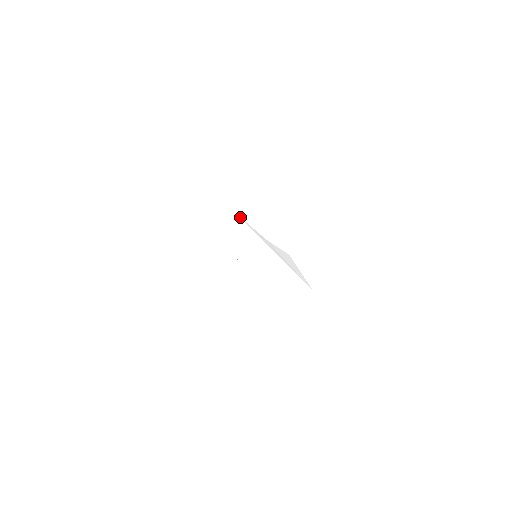
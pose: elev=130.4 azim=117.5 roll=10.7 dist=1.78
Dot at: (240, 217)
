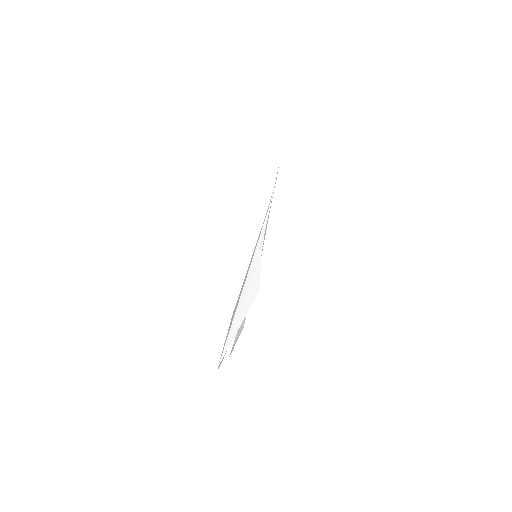
Dot at: occluded
